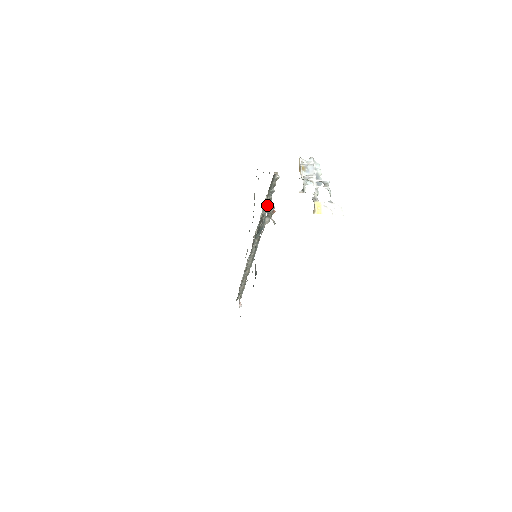
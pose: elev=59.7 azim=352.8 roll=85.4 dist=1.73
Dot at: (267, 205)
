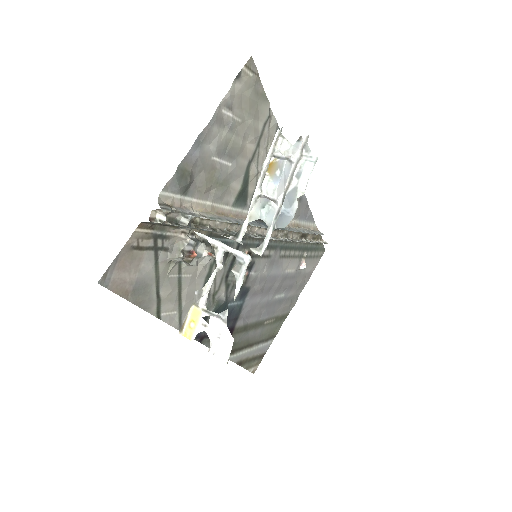
Dot at: (201, 229)
